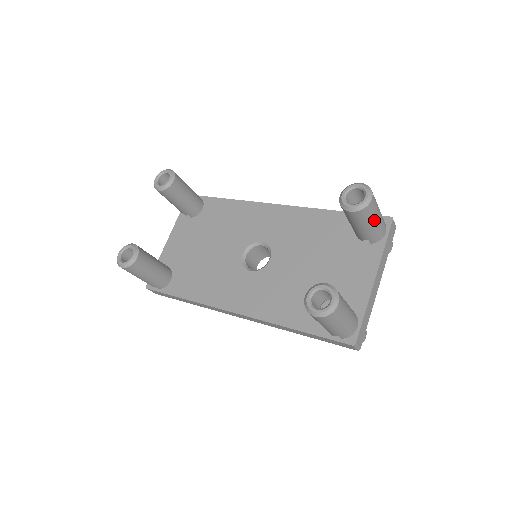
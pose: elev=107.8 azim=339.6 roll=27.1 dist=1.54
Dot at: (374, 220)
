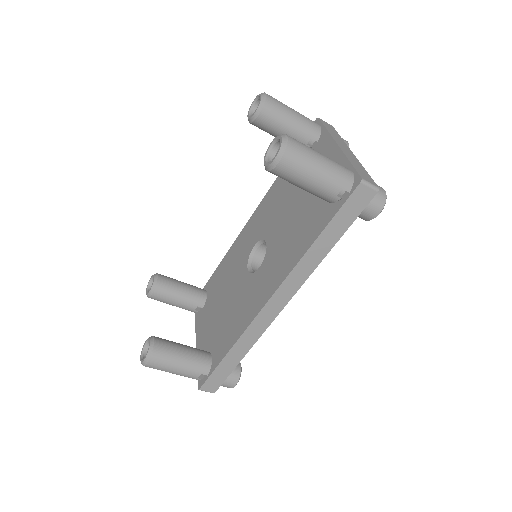
Dot at: (290, 112)
